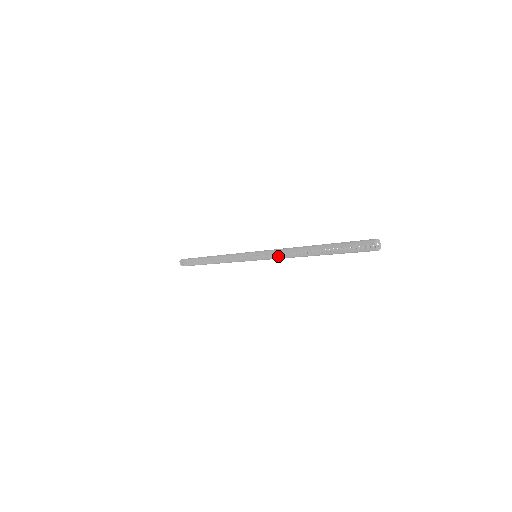
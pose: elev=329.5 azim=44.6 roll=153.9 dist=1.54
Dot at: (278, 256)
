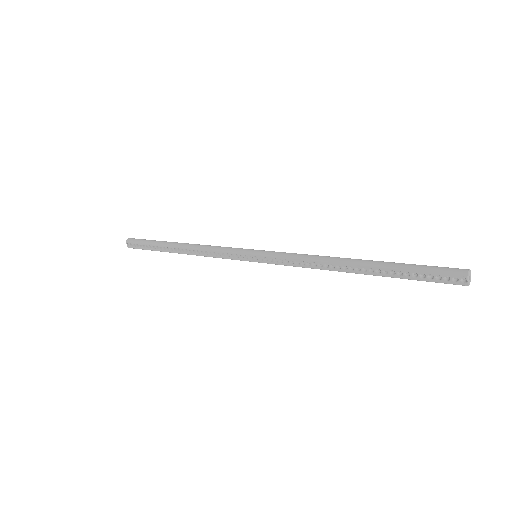
Dot at: (296, 264)
